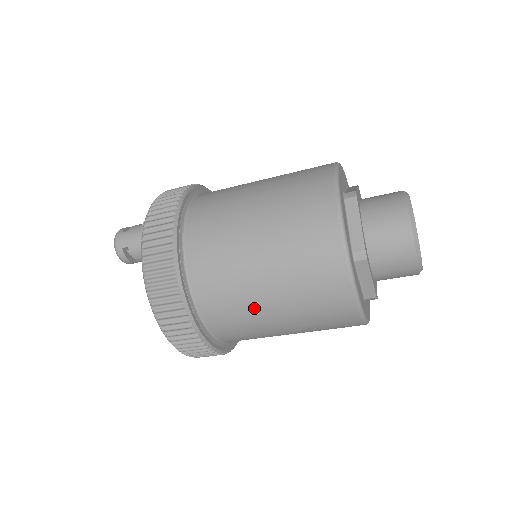
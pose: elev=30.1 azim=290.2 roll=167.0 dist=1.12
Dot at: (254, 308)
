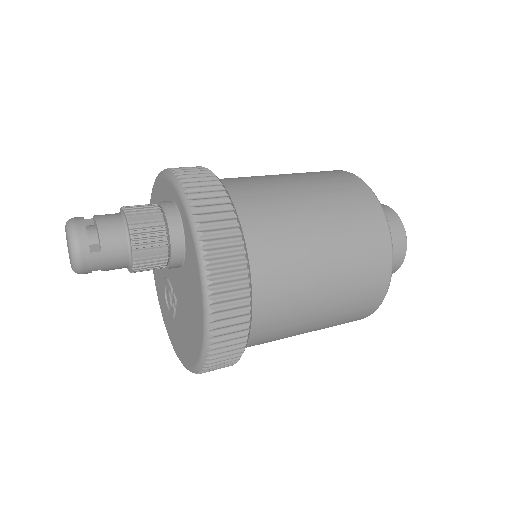
Dot at: occluded
